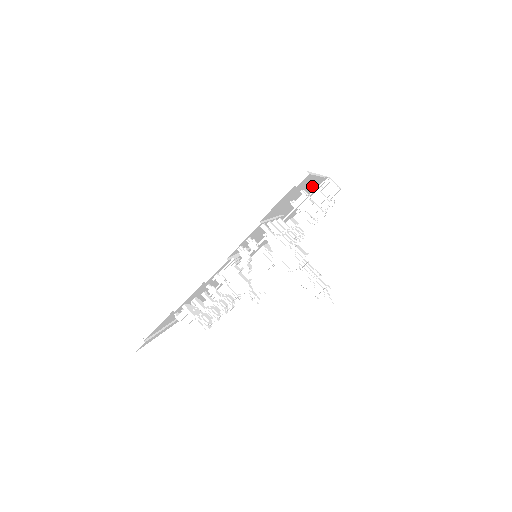
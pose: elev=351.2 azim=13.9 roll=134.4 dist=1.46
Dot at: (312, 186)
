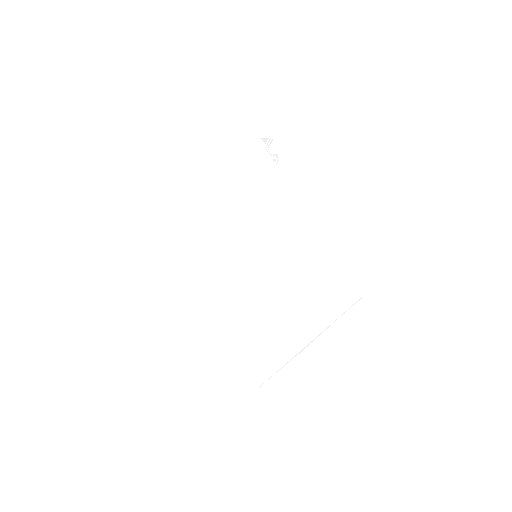
Dot at: (299, 218)
